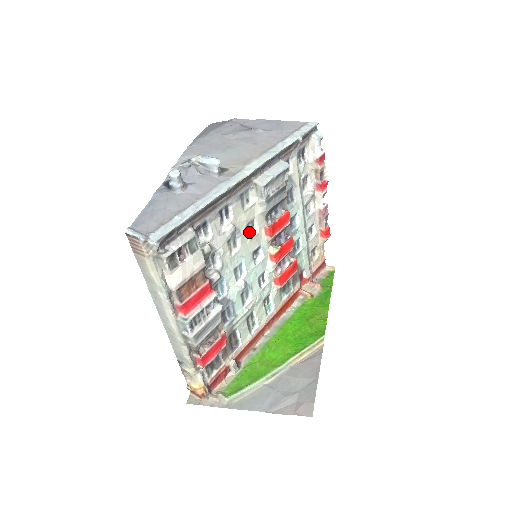
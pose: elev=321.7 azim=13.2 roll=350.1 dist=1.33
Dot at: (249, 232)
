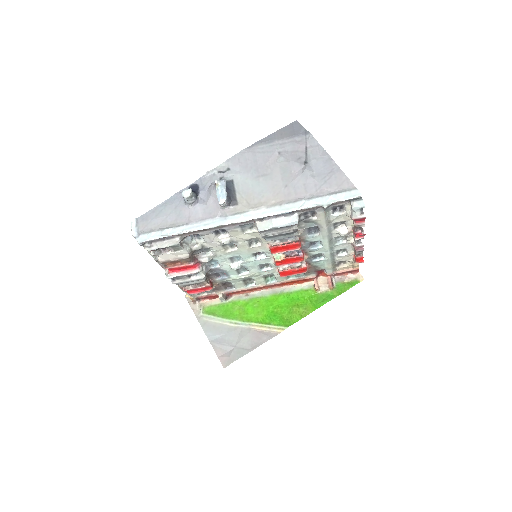
Dot at: (253, 242)
